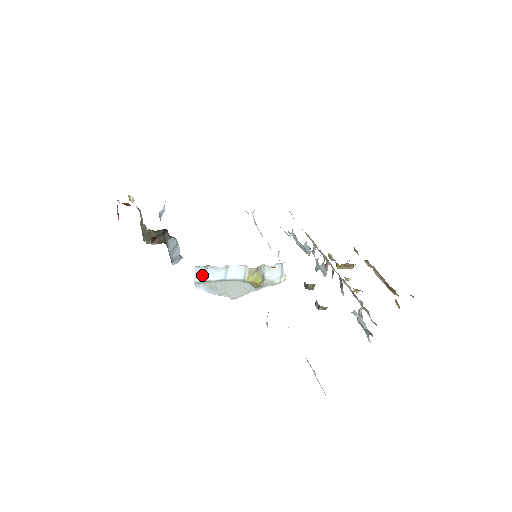
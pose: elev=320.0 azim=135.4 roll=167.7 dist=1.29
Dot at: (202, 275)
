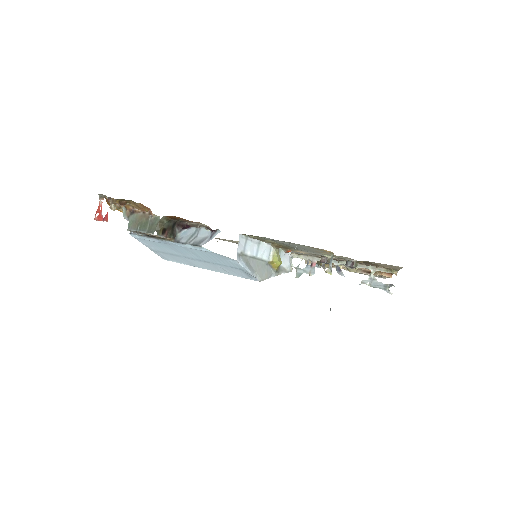
Dot at: (242, 247)
